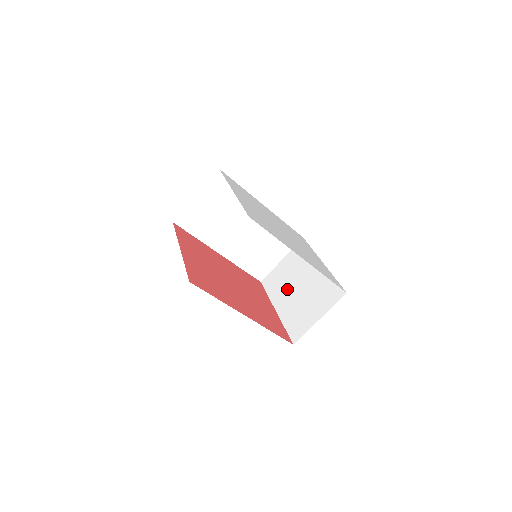
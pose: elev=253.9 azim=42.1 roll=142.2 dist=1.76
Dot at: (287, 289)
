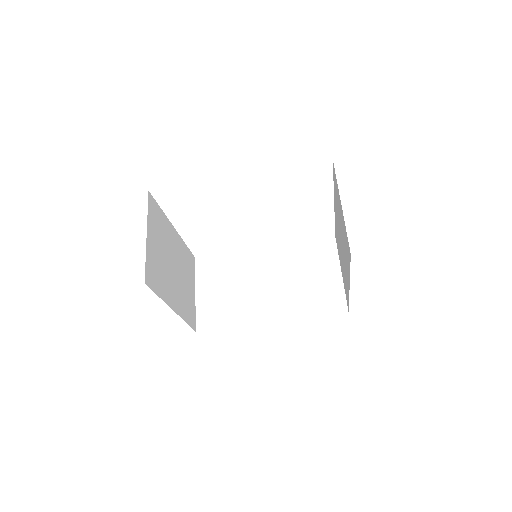
Dot at: occluded
